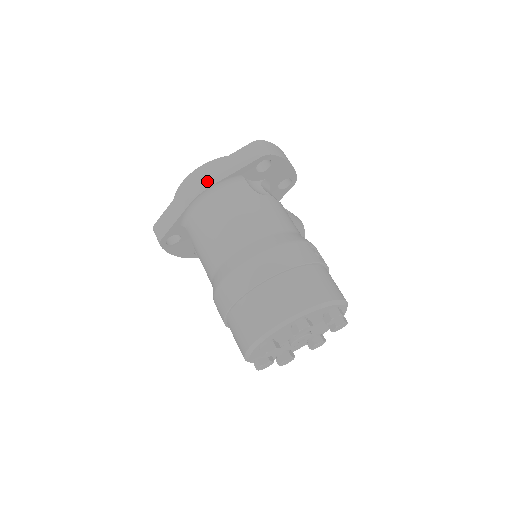
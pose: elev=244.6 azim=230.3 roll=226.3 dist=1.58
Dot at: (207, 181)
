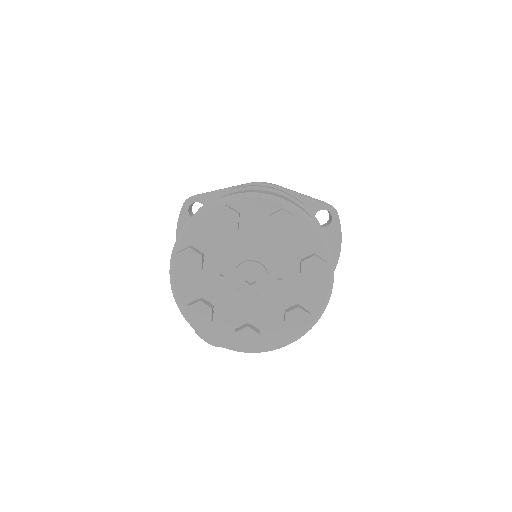
Dot at: occluded
